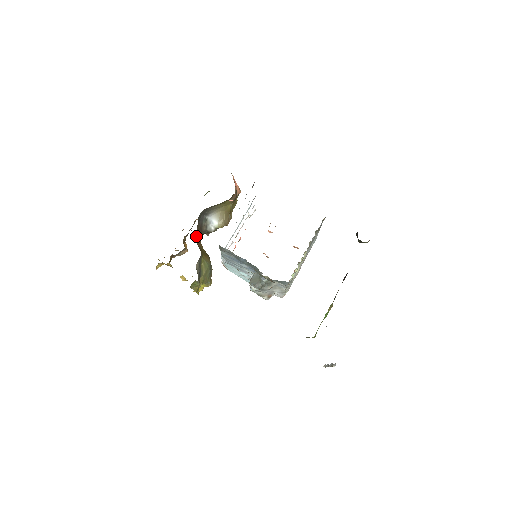
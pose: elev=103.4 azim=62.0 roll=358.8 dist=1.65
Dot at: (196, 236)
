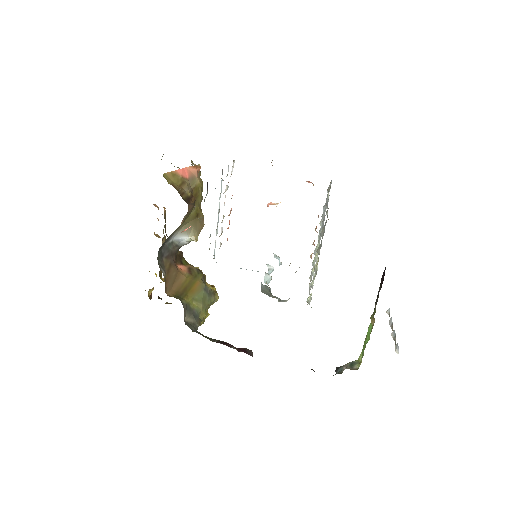
Dot at: (168, 282)
